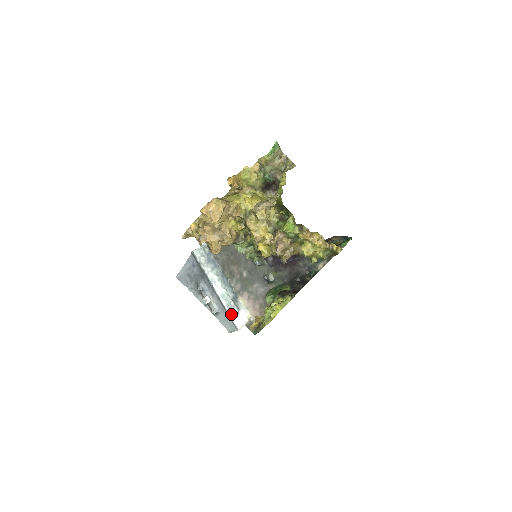
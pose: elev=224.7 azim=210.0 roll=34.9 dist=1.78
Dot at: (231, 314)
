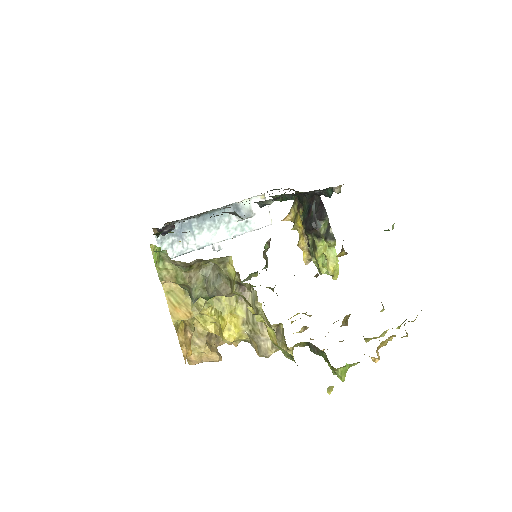
Dot at: (253, 229)
